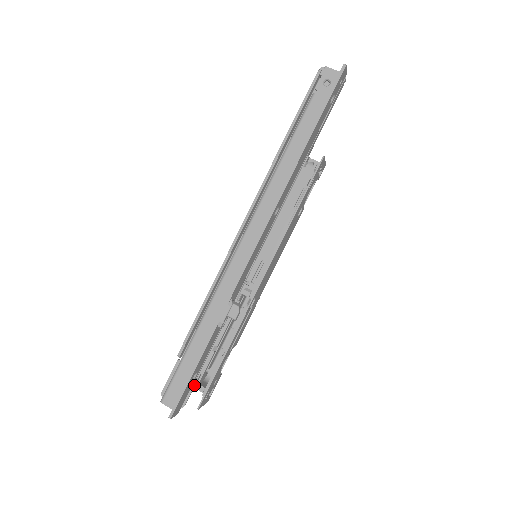
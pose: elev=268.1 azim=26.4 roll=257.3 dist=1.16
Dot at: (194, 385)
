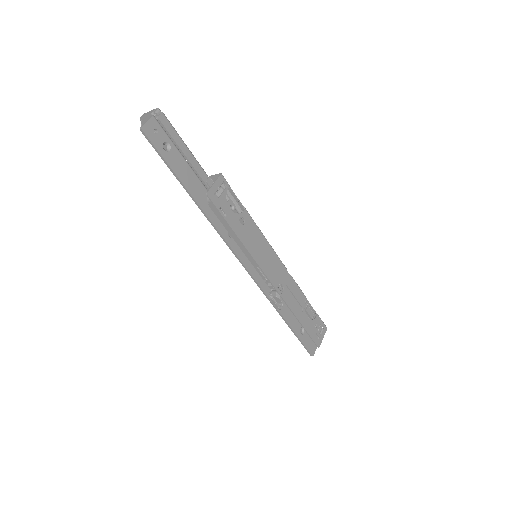
Dot at: (307, 334)
